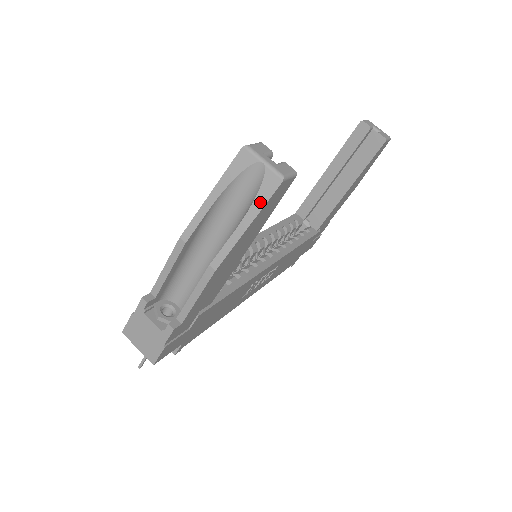
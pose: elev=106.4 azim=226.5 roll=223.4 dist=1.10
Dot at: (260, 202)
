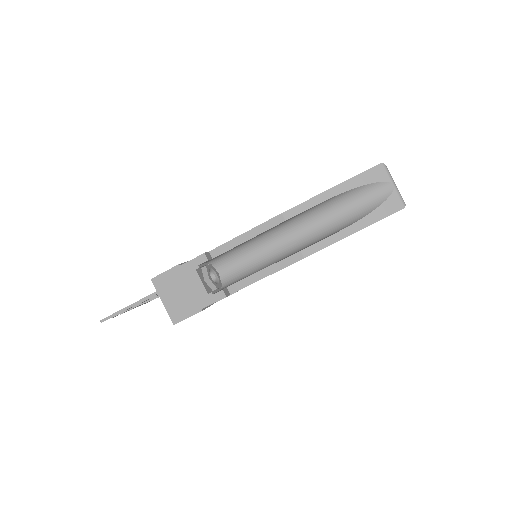
Dot at: (376, 216)
